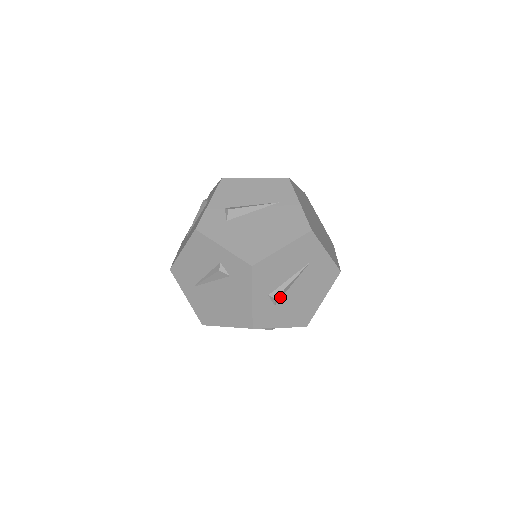
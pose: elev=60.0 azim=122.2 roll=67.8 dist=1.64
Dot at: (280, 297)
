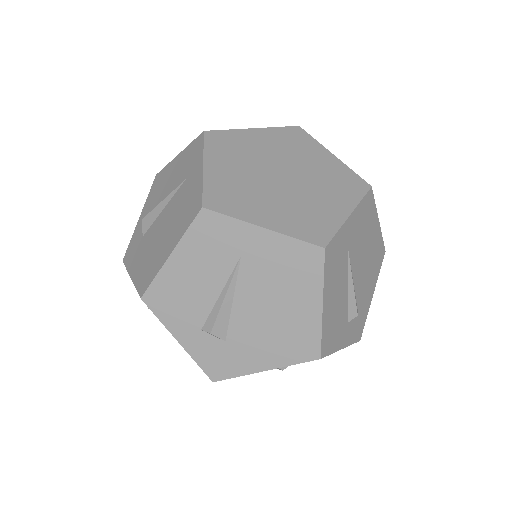
Dot at: occluded
